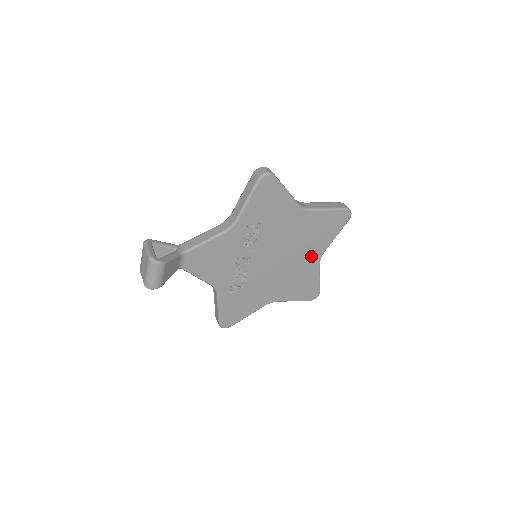
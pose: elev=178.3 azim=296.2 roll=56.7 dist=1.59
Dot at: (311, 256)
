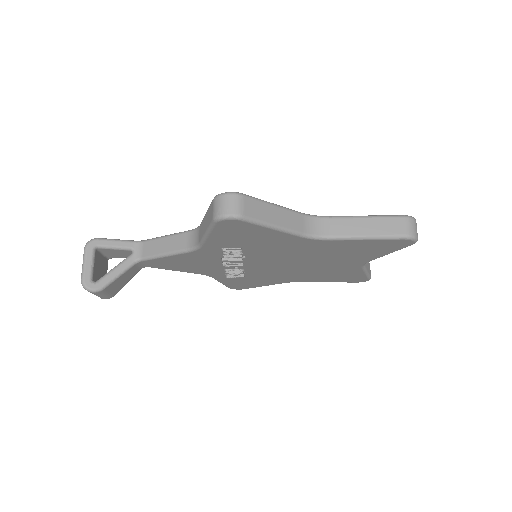
Dot at: (345, 263)
